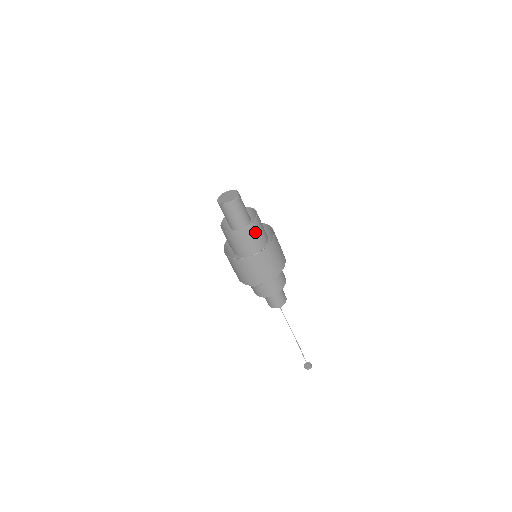
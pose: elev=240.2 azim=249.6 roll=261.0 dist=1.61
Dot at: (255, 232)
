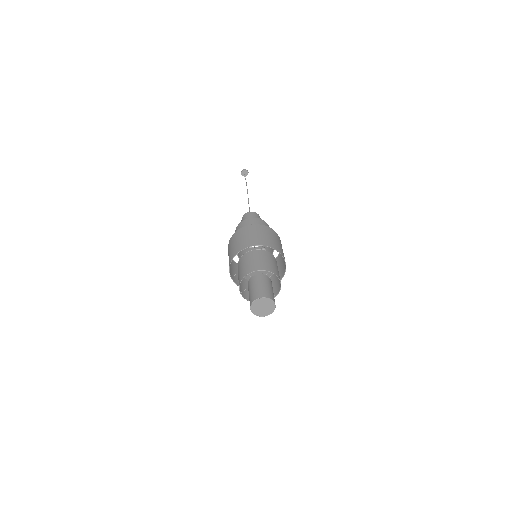
Dot at: occluded
